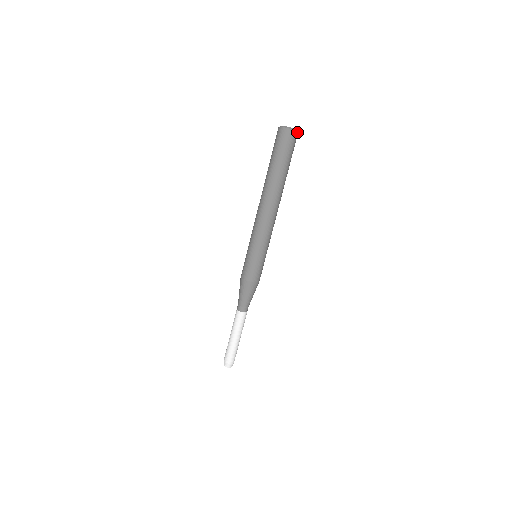
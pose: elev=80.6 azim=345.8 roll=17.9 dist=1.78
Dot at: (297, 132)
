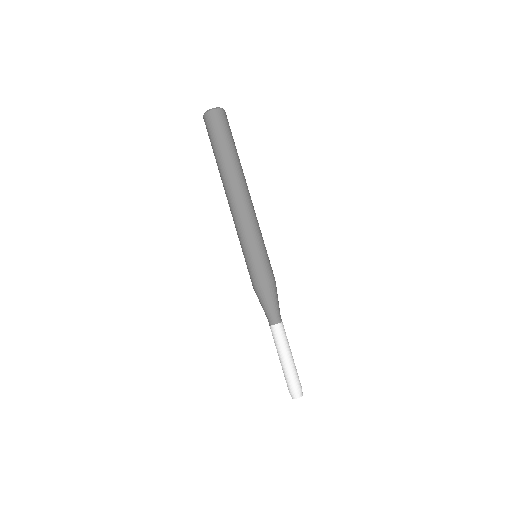
Dot at: (222, 109)
